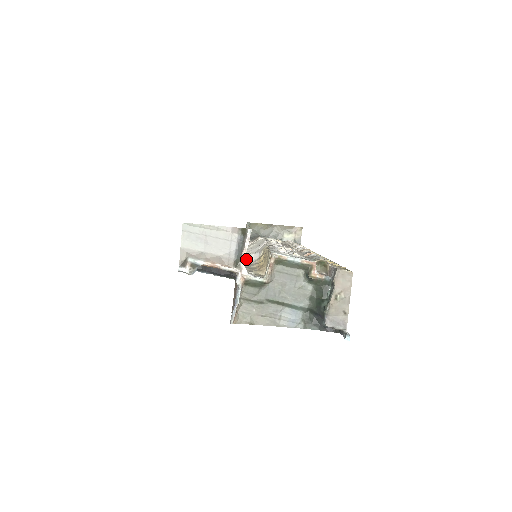
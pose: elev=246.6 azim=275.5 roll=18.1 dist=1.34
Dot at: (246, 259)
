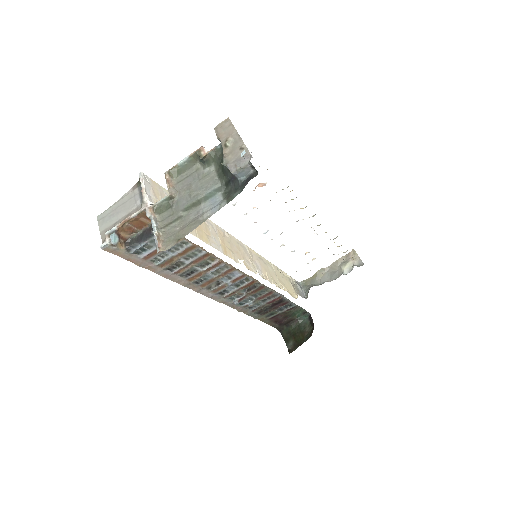
Dot at: occluded
